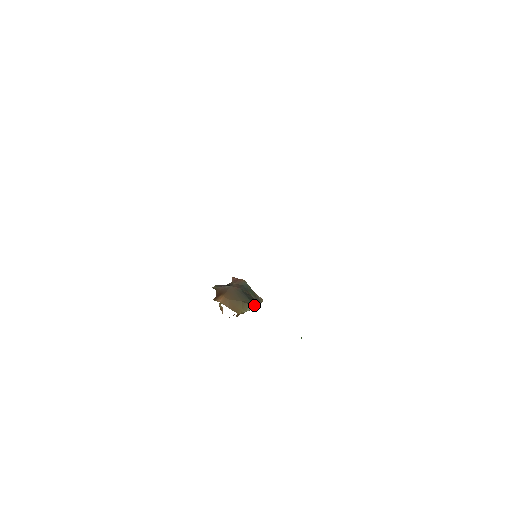
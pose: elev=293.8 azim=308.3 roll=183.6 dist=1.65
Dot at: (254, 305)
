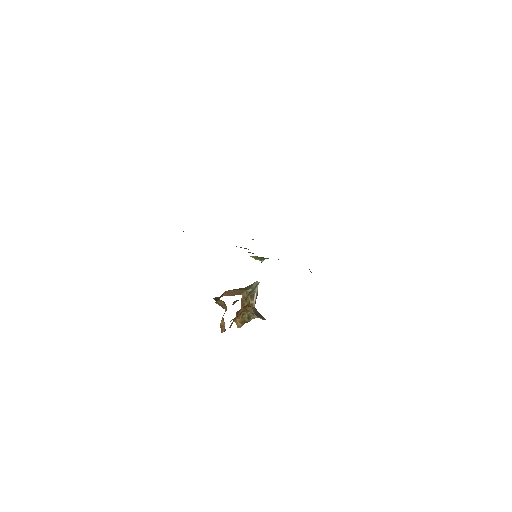
Dot at: (259, 282)
